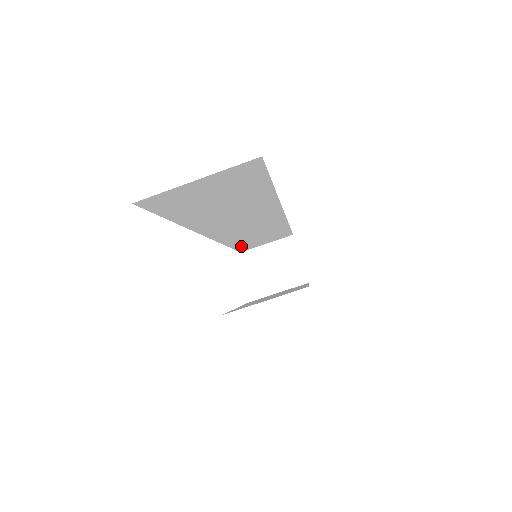
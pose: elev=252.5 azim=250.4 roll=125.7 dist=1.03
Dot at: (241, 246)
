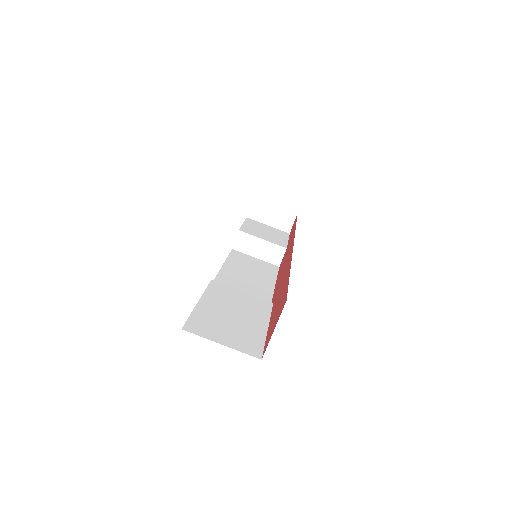
Dot at: occluded
